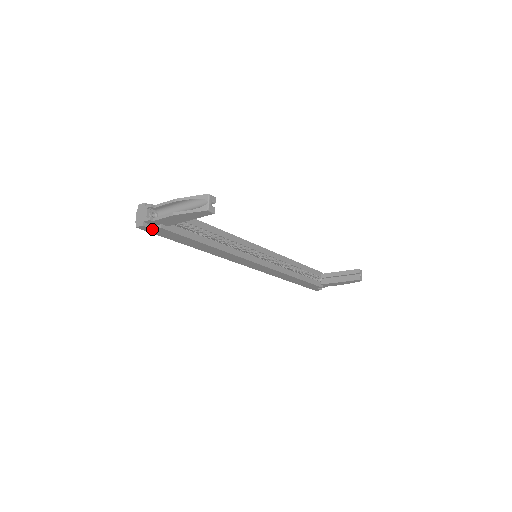
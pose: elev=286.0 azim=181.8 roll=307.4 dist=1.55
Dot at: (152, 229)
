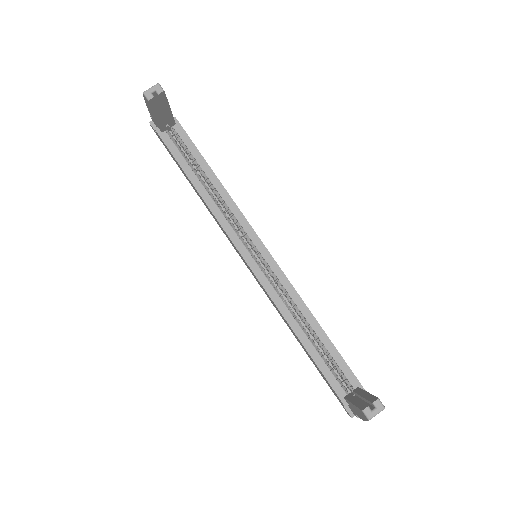
Dot at: (156, 132)
